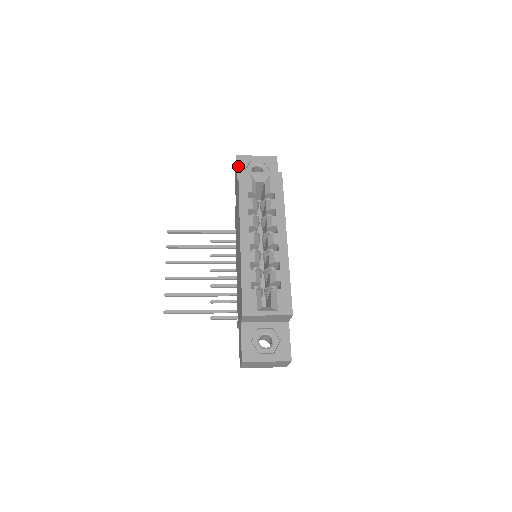
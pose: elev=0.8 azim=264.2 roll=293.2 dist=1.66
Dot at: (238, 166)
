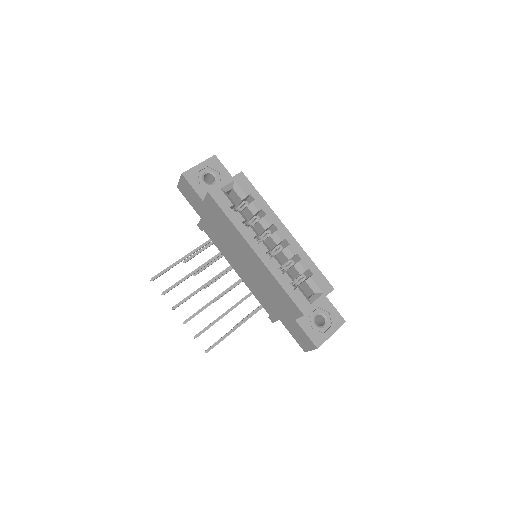
Dot at: (191, 184)
